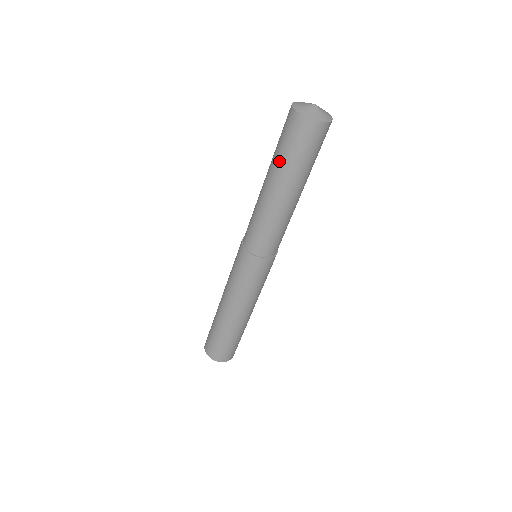
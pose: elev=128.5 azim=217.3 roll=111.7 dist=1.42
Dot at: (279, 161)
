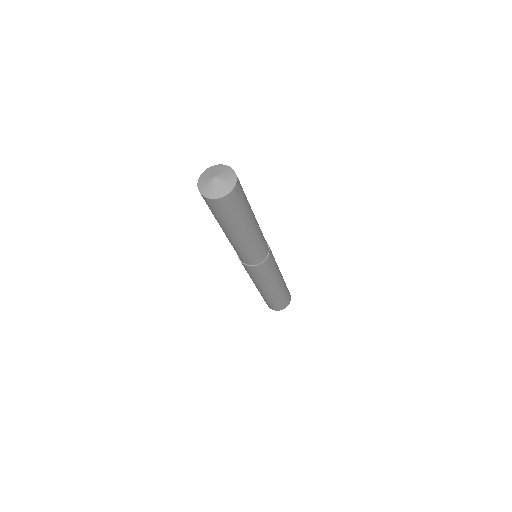
Dot at: occluded
